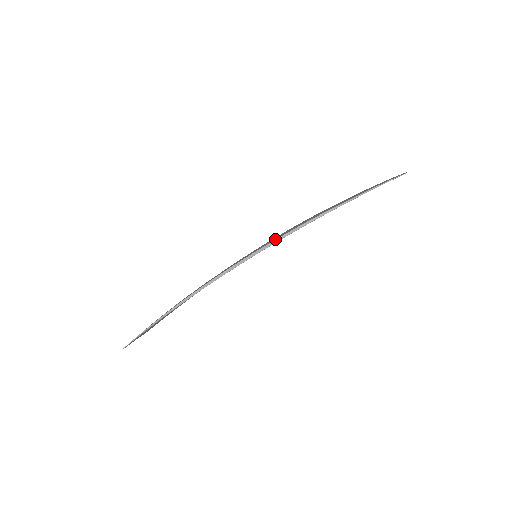
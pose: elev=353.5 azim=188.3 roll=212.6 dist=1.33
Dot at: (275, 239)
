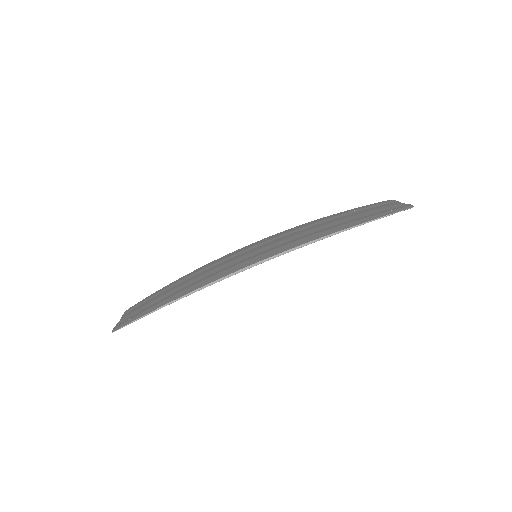
Dot at: (287, 249)
